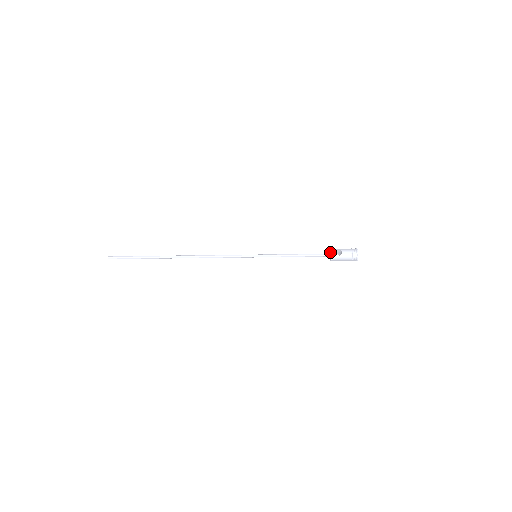
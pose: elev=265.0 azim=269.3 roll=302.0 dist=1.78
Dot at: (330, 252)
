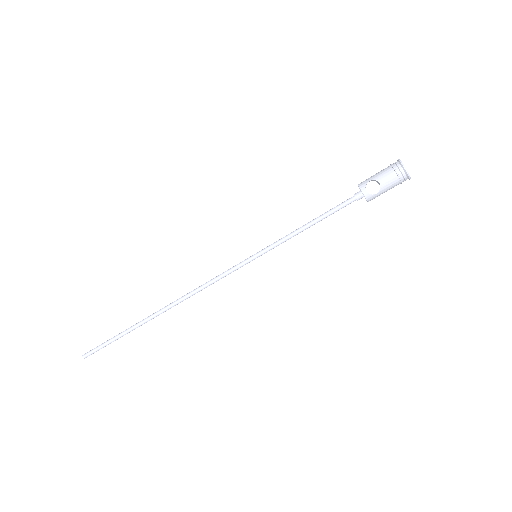
Dot at: (360, 192)
